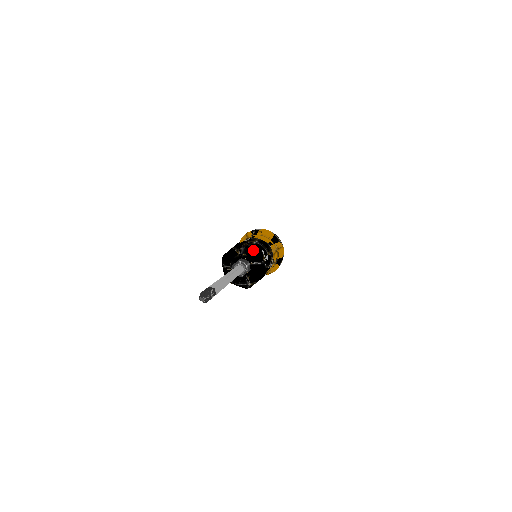
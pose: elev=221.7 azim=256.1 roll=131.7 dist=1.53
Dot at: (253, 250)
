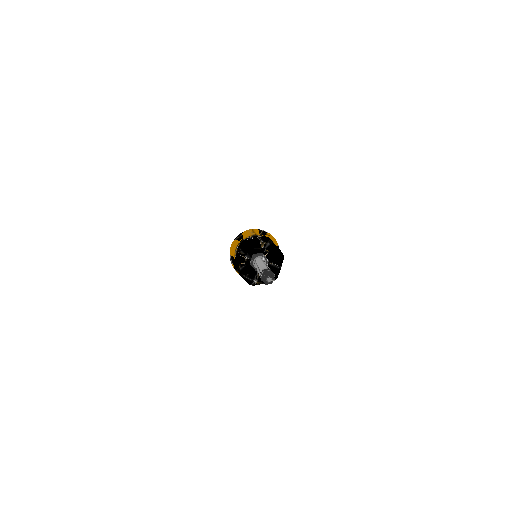
Dot at: (278, 251)
